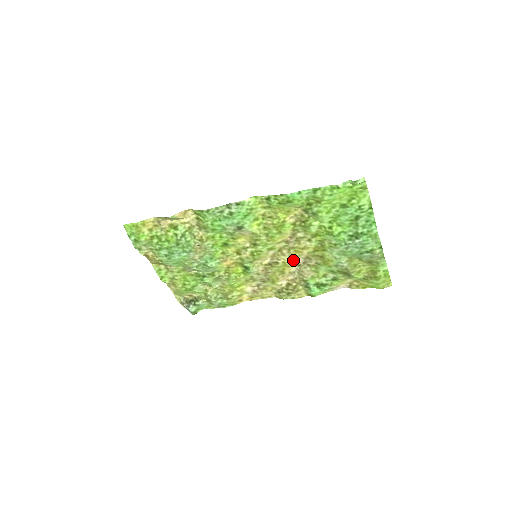
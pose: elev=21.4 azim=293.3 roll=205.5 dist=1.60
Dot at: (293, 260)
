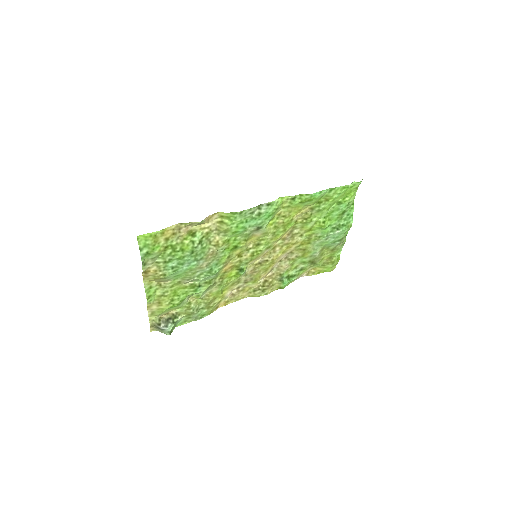
Dot at: (279, 256)
